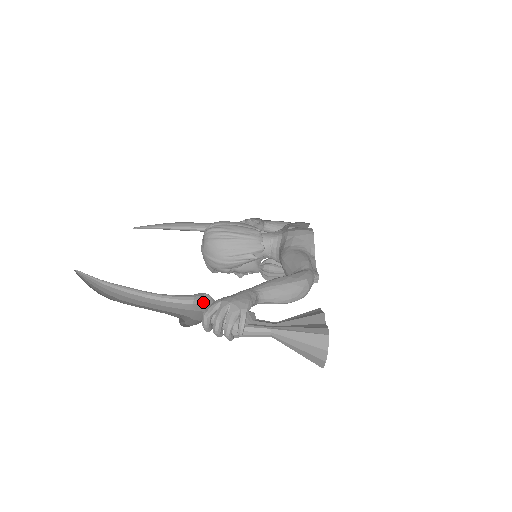
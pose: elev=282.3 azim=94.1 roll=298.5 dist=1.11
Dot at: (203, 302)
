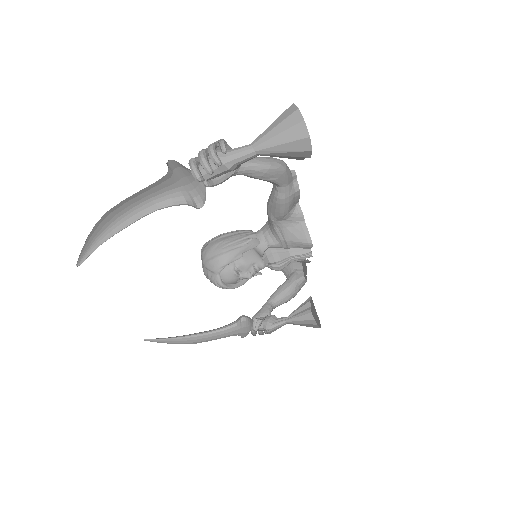
Dot at: occluded
